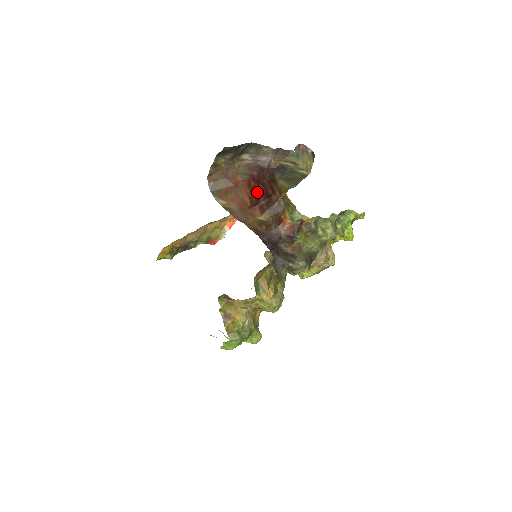
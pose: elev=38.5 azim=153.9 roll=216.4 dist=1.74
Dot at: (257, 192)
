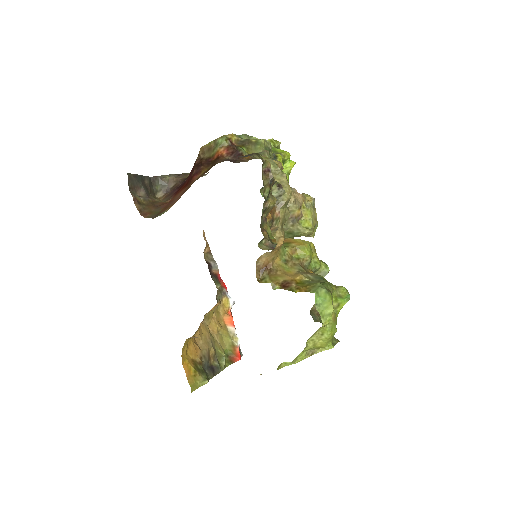
Dot at: (186, 183)
